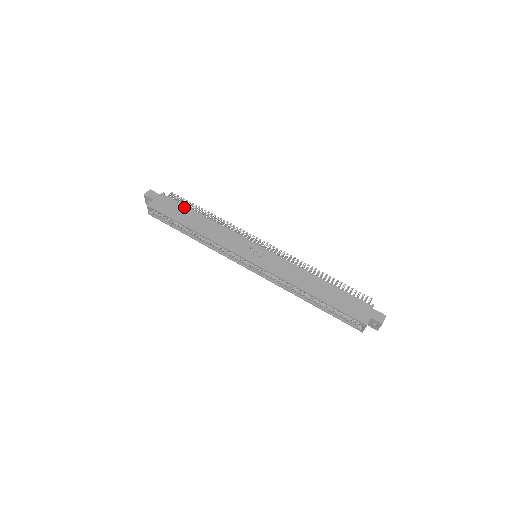
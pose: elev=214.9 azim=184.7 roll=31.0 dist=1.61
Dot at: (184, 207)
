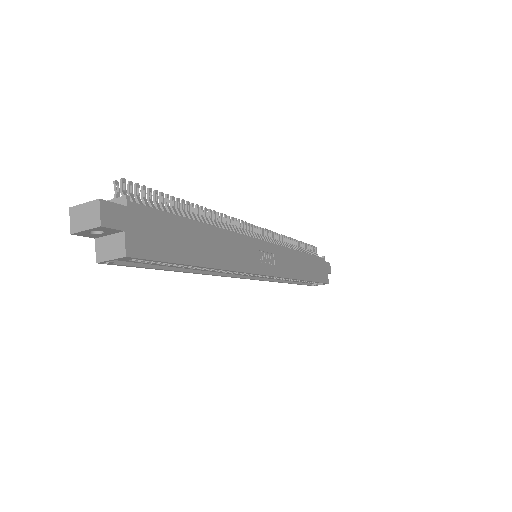
Dot at: (177, 220)
